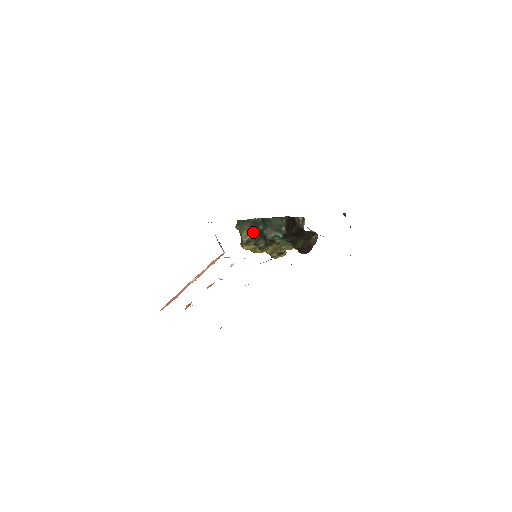
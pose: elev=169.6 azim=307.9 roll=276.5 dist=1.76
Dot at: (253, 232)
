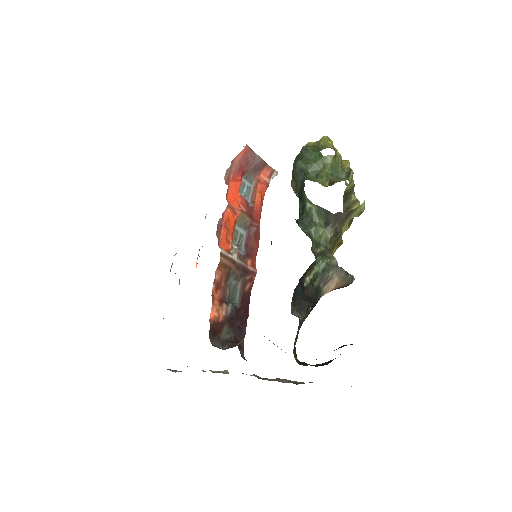
Dot at: occluded
